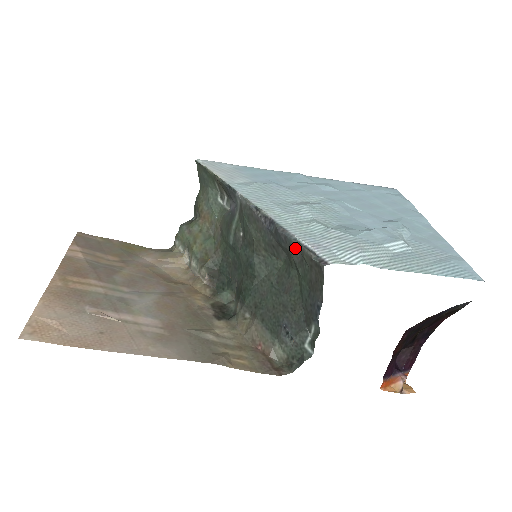
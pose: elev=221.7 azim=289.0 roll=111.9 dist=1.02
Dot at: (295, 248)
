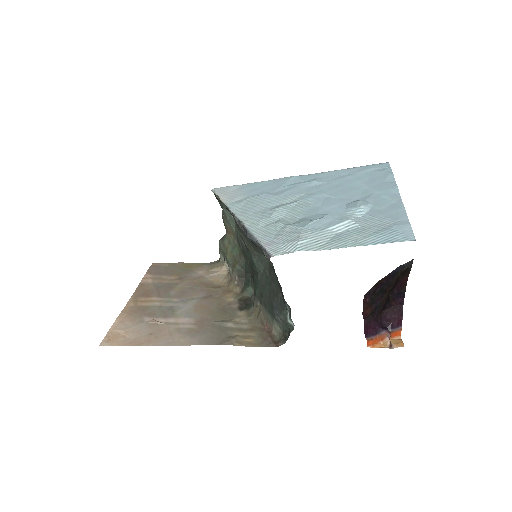
Dot at: (260, 248)
